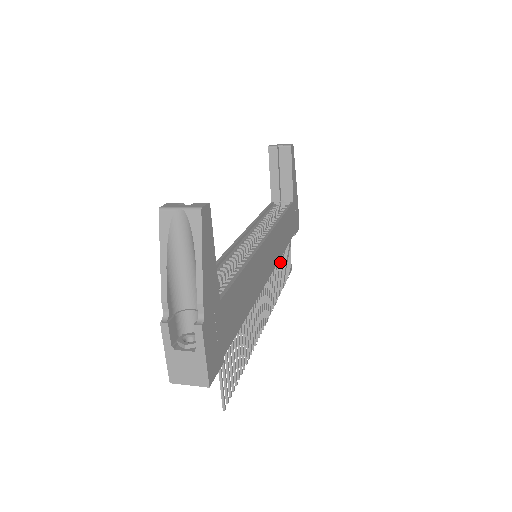
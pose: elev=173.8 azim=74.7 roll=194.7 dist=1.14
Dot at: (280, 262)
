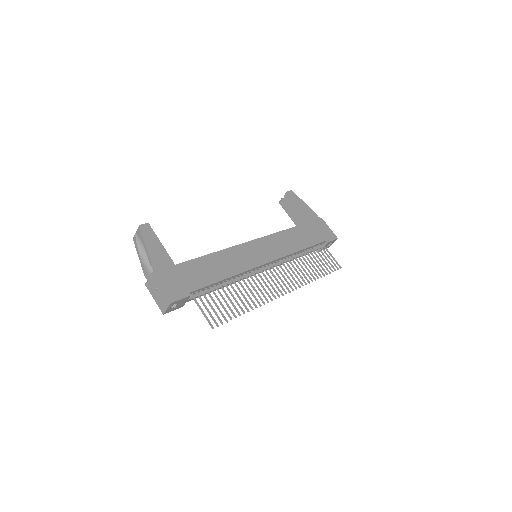
Dot at: (304, 260)
